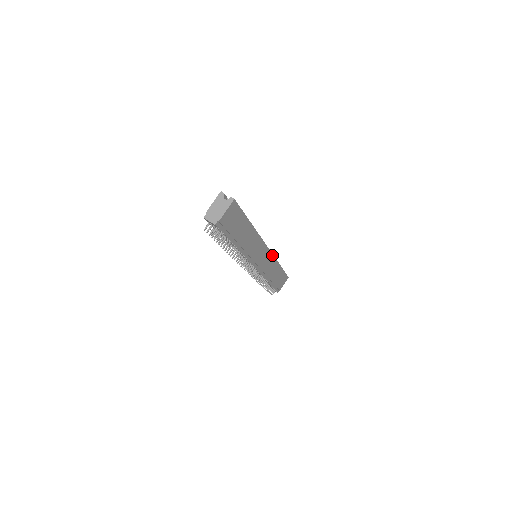
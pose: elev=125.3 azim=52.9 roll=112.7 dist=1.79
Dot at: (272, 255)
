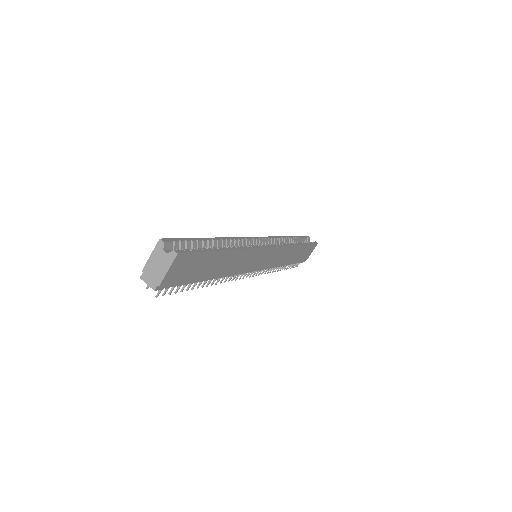
Dot at: (281, 246)
